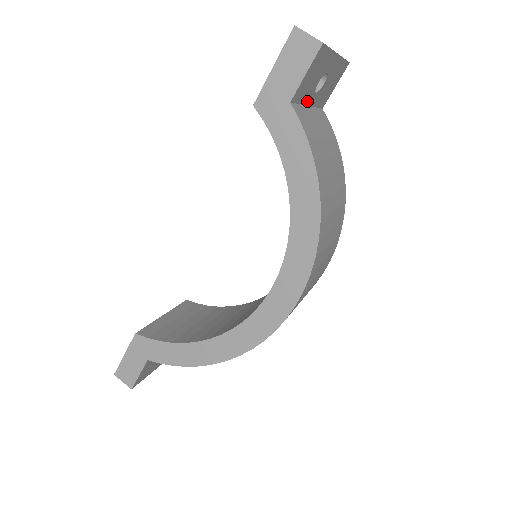
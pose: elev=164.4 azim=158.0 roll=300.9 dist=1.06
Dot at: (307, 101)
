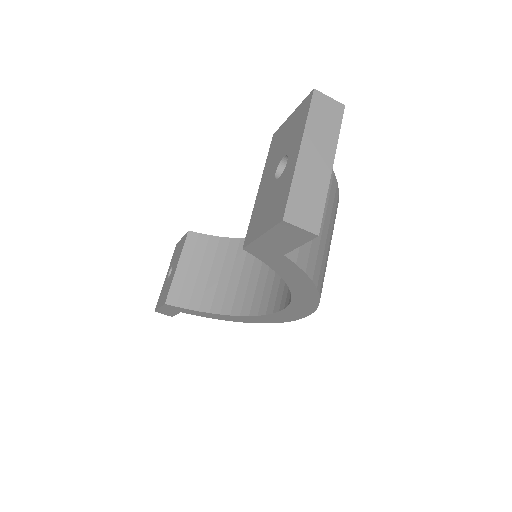
Dot at: occluded
